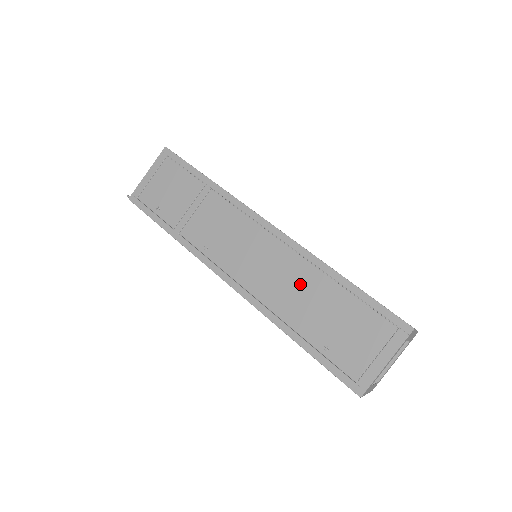
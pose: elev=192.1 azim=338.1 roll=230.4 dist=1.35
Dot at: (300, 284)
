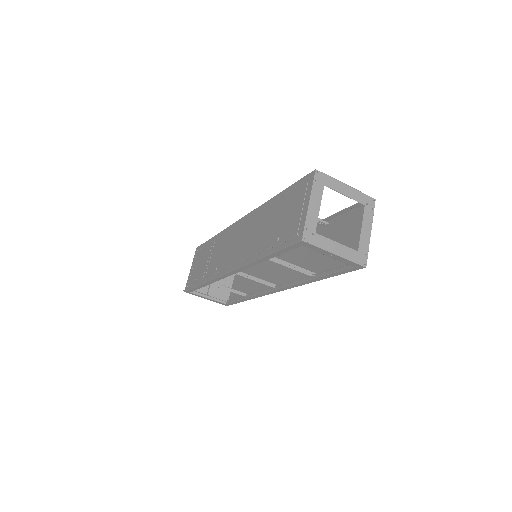
Dot at: (258, 226)
